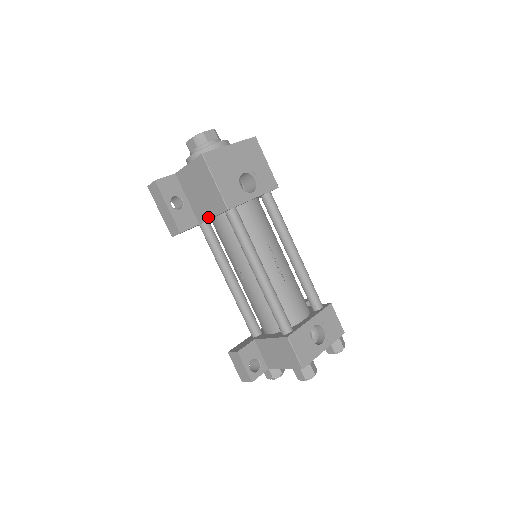
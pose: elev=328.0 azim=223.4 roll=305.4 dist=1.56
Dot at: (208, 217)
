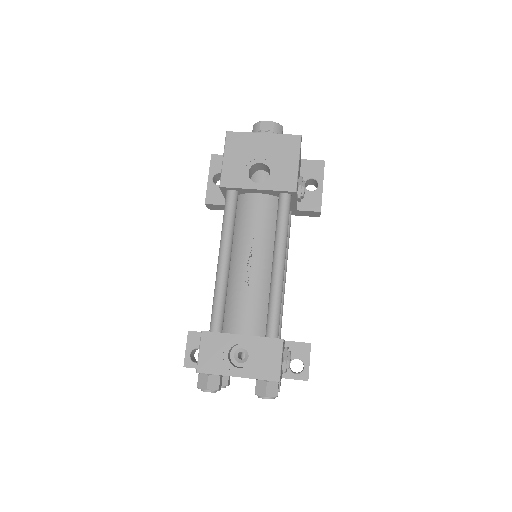
Dot at: occluded
